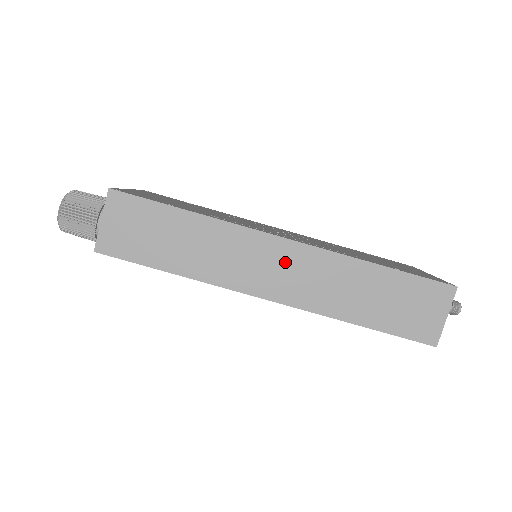
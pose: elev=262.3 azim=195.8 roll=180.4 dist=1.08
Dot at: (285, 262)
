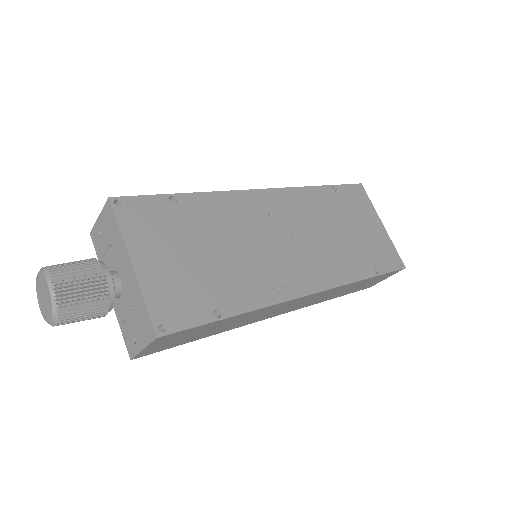
Dot at: (303, 301)
